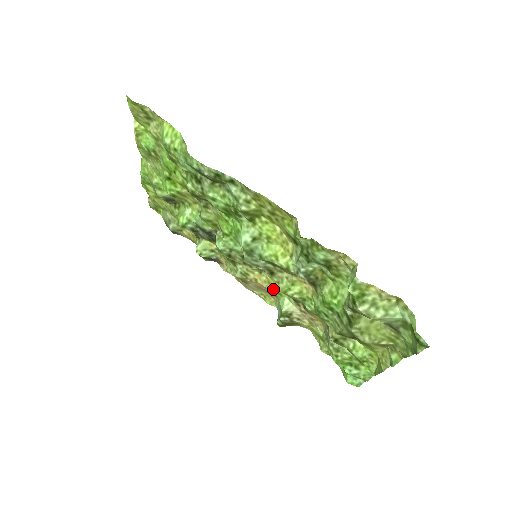
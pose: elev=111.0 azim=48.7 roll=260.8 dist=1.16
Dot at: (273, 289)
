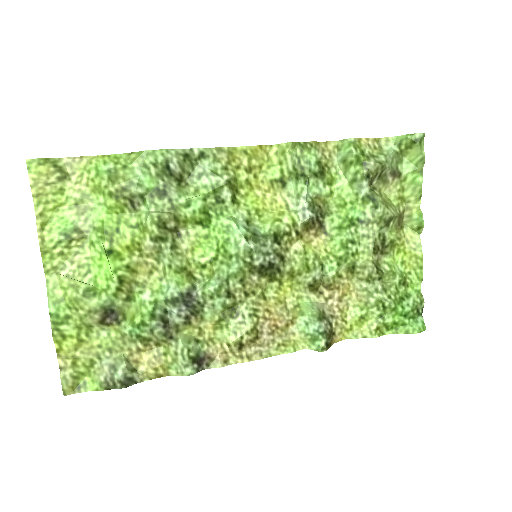
Dot at: (288, 308)
